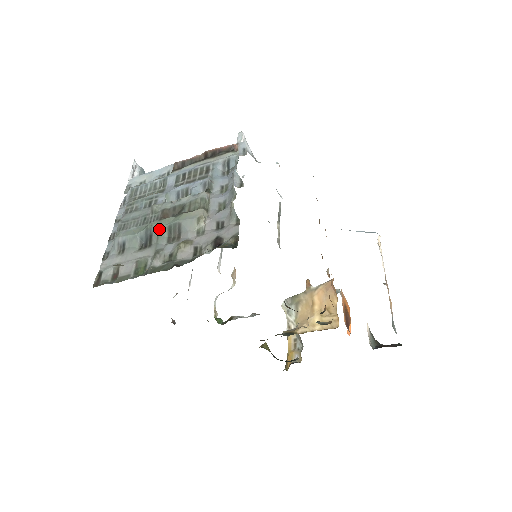
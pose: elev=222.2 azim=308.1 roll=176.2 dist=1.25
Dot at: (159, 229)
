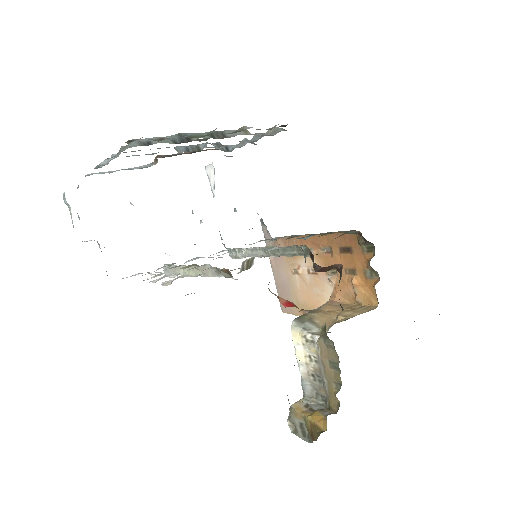
Dot at: (197, 134)
